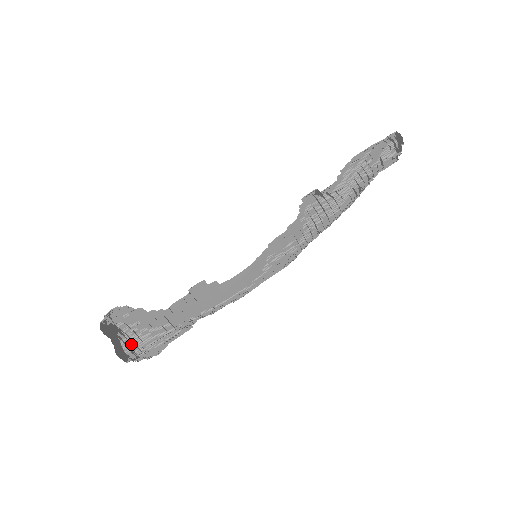
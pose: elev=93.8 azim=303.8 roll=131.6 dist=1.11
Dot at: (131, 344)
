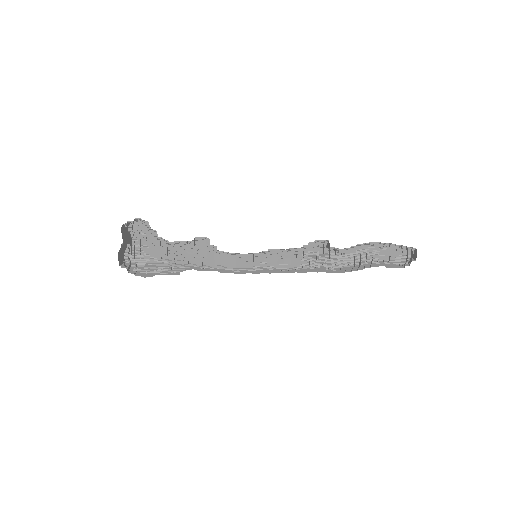
Dot at: (132, 258)
